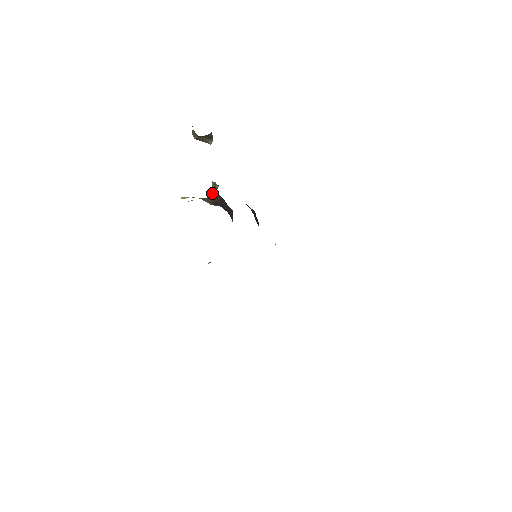
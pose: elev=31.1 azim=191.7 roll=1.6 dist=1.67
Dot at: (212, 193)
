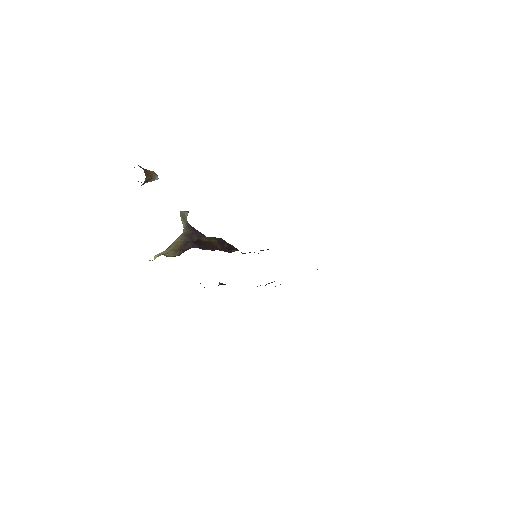
Dot at: (183, 227)
